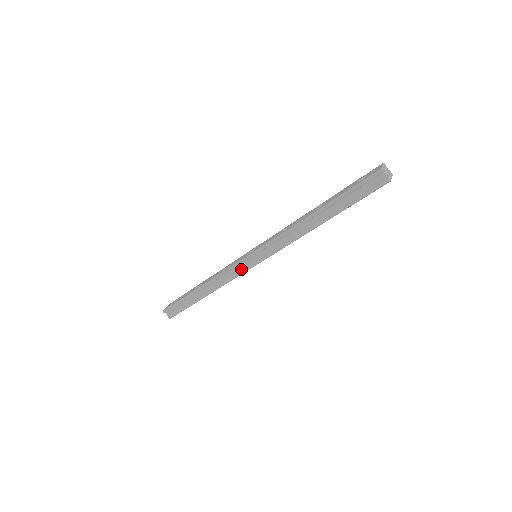
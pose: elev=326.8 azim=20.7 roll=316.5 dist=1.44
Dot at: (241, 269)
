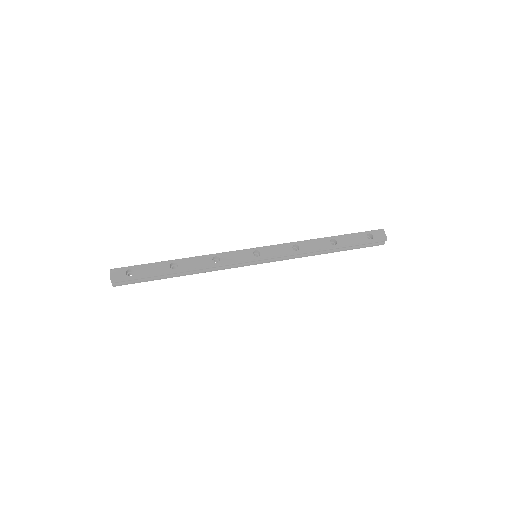
Dot at: (240, 265)
